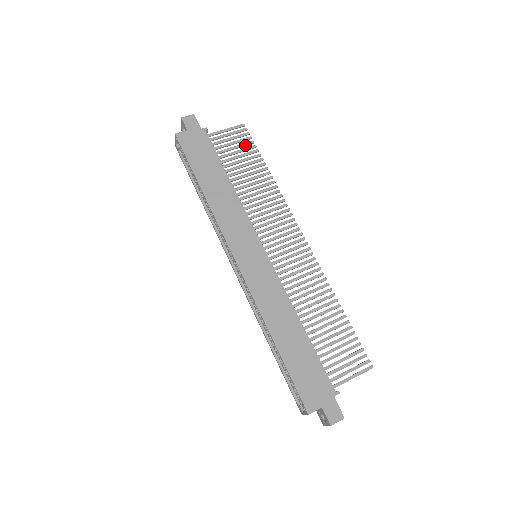
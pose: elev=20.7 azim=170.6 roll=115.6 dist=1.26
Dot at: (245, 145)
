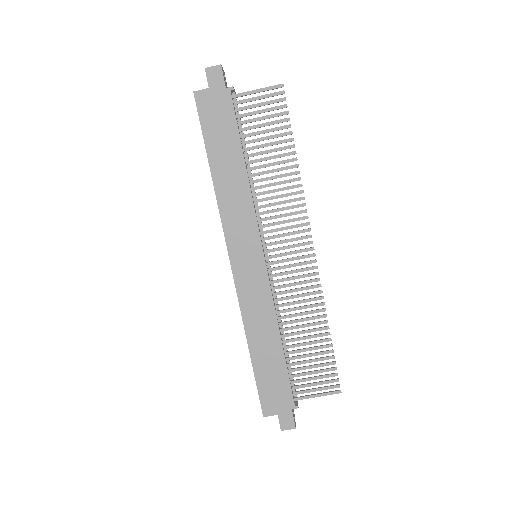
Dot at: (276, 116)
